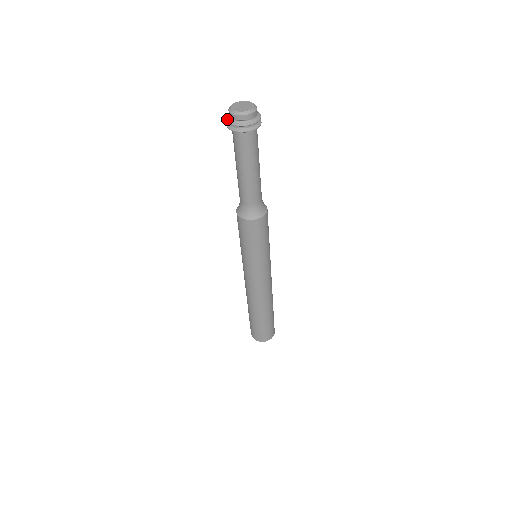
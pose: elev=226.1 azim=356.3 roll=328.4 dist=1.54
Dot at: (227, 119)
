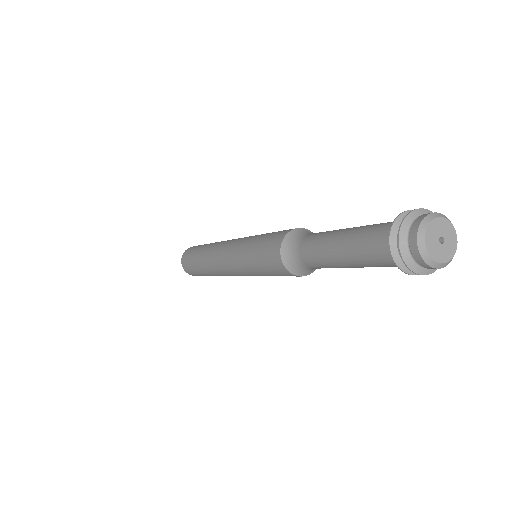
Dot at: (417, 271)
